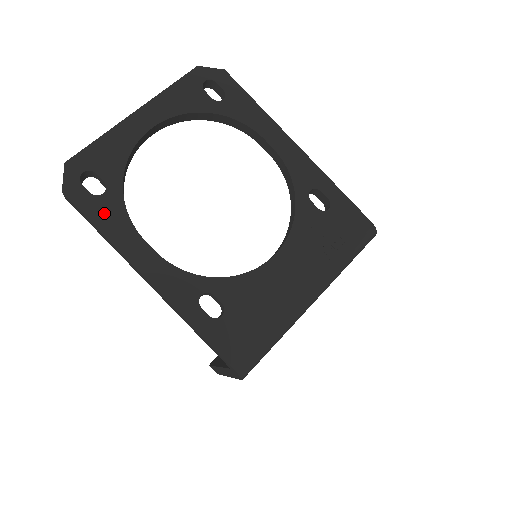
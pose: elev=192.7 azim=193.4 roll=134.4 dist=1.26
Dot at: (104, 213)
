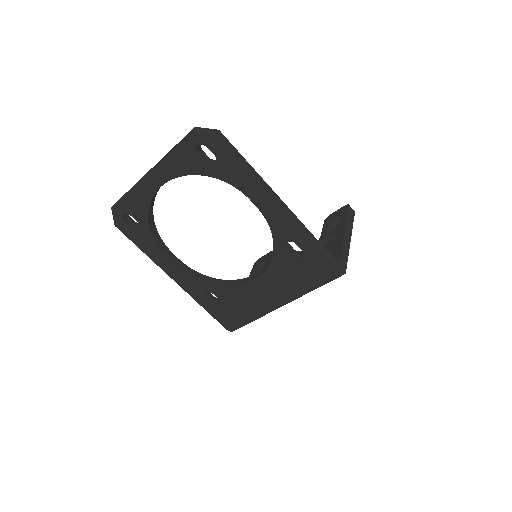
Dot at: (141, 240)
